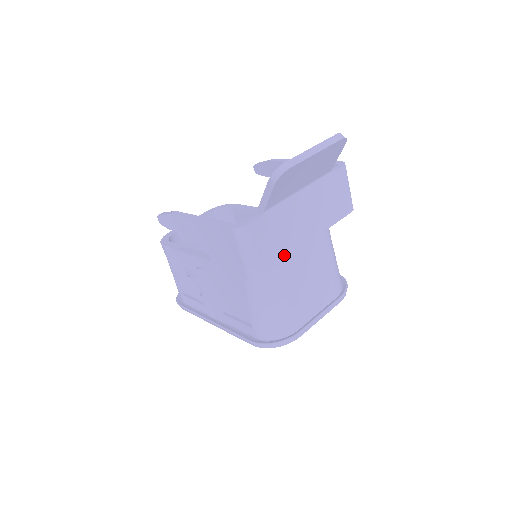
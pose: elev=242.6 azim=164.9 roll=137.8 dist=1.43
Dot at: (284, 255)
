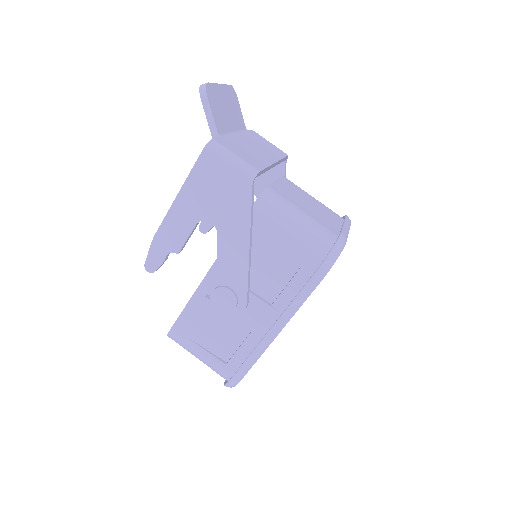
Dot at: (264, 165)
